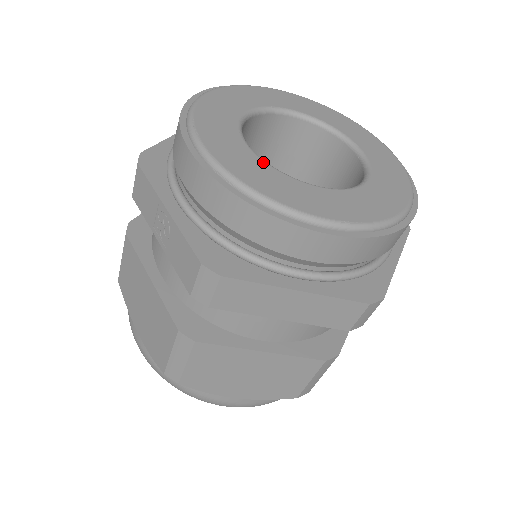
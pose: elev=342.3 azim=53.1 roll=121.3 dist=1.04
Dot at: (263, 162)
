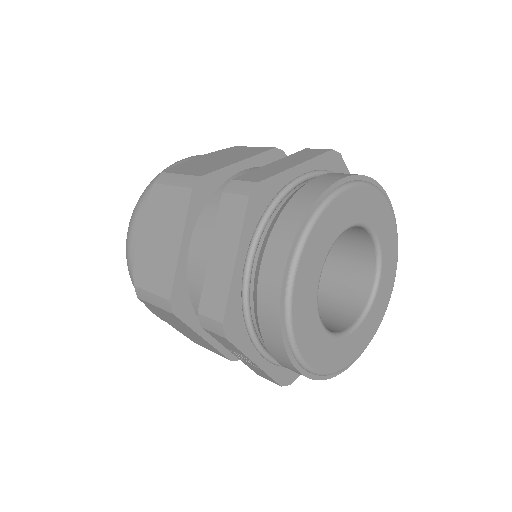
Dot at: (333, 339)
